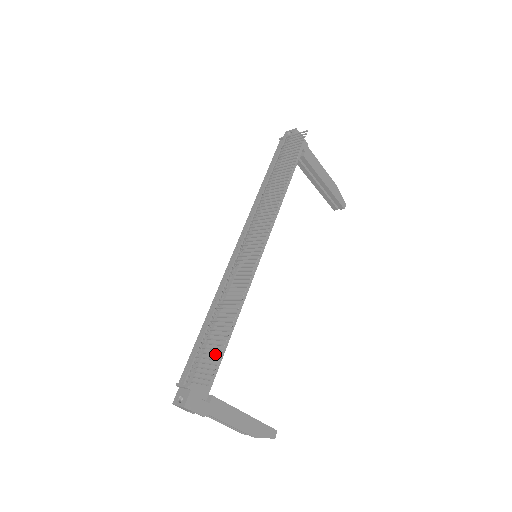
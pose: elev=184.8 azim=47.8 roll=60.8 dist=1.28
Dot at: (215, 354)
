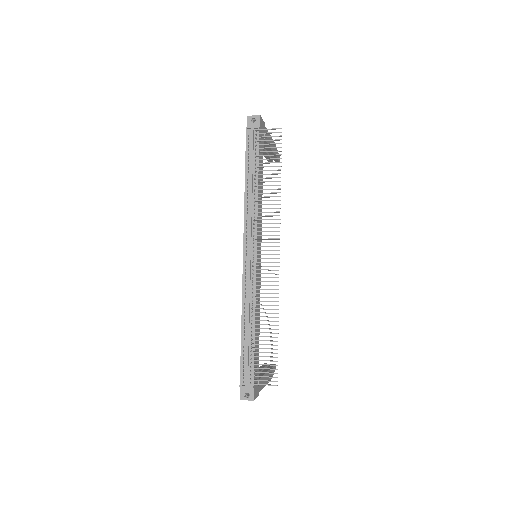
Dot at: (272, 361)
